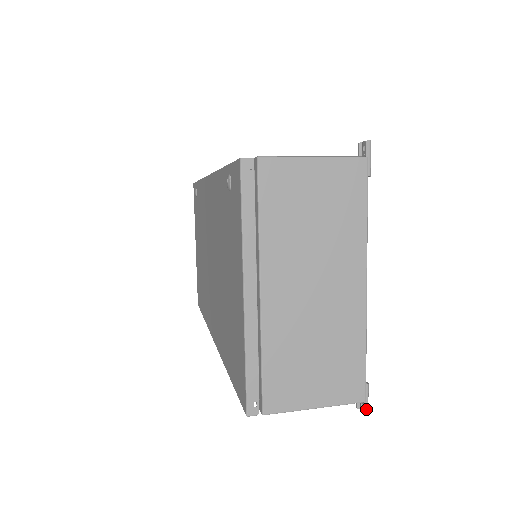
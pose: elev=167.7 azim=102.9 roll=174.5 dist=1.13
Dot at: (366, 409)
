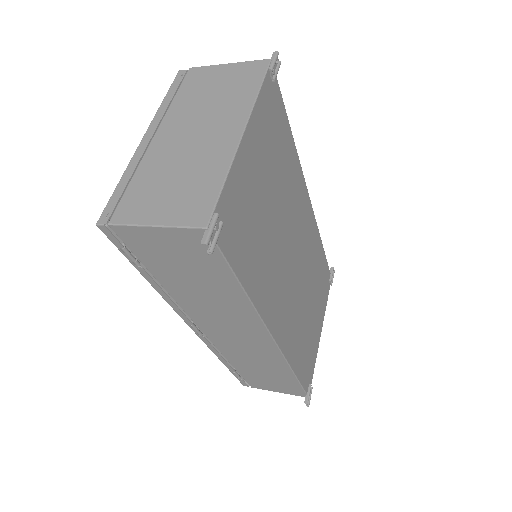
Dot at: (206, 237)
